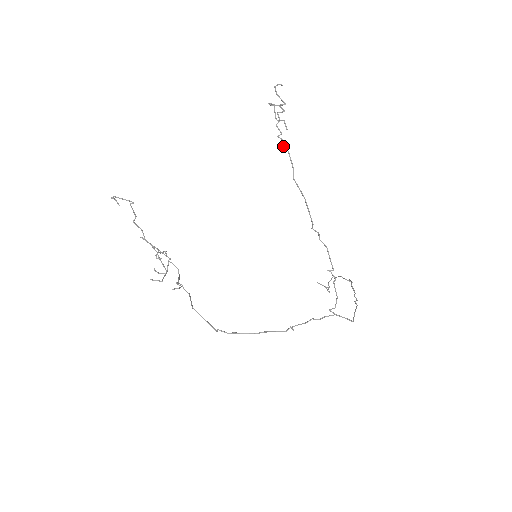
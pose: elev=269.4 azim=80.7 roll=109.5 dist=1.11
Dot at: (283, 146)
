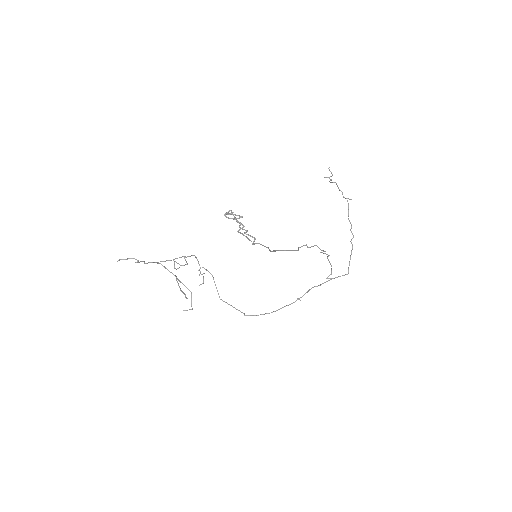
Dot at: (253, 244)
